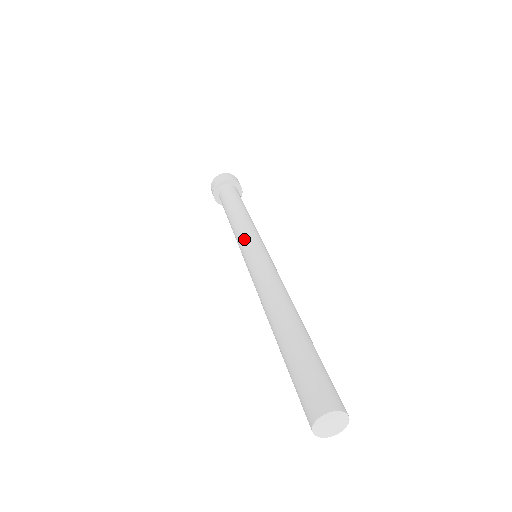
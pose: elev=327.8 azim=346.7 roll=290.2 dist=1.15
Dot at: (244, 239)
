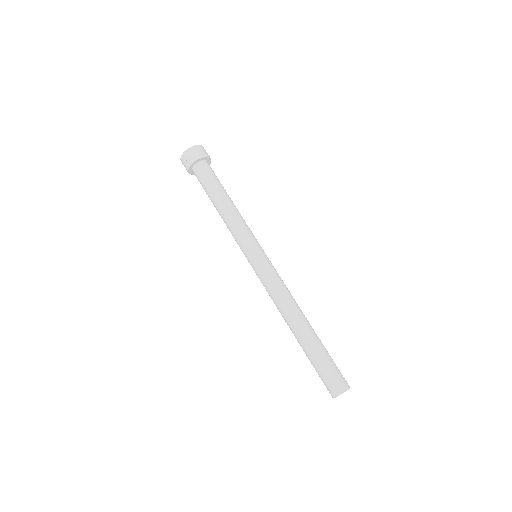
Dot at: (248, 242)
